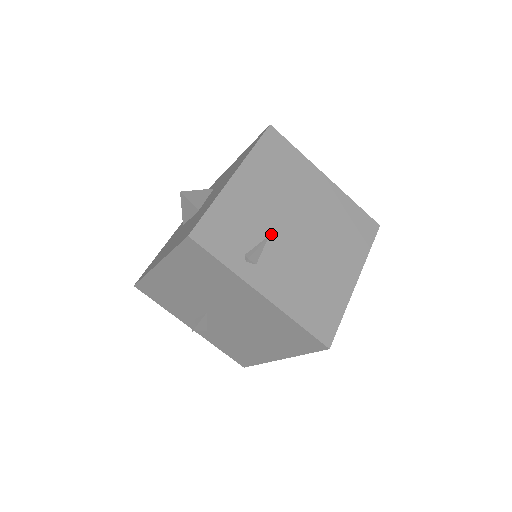
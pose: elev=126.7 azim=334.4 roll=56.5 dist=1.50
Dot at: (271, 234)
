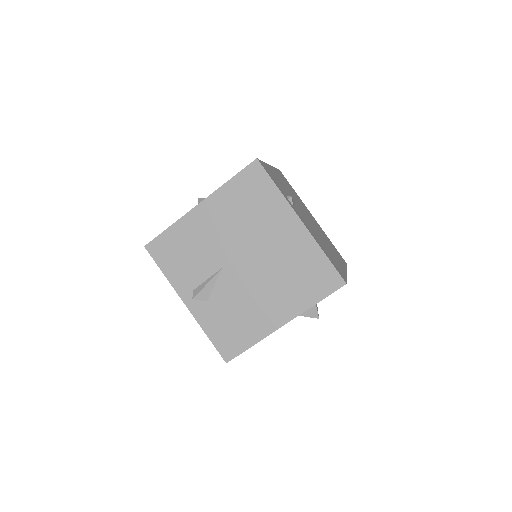
Dot at: (296, 204)
